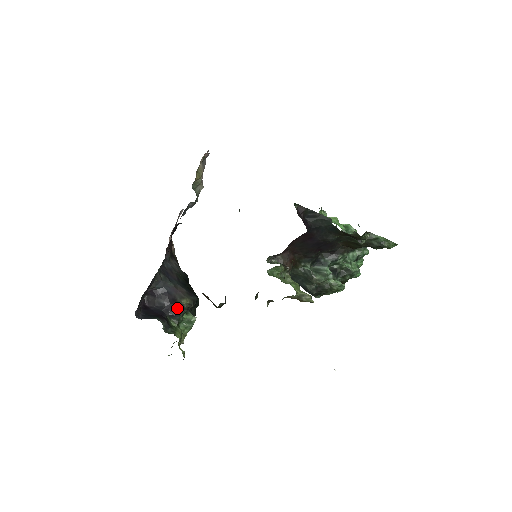
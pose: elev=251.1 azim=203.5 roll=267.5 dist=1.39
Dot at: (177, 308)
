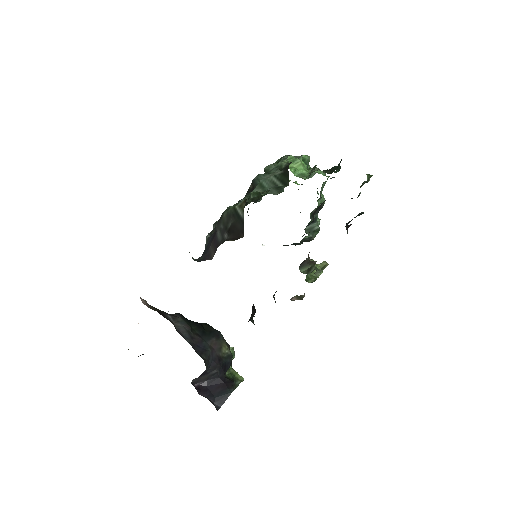
Dot at: (227, 362)
